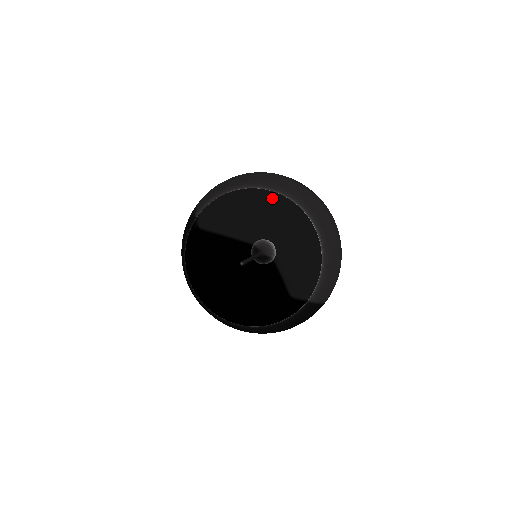
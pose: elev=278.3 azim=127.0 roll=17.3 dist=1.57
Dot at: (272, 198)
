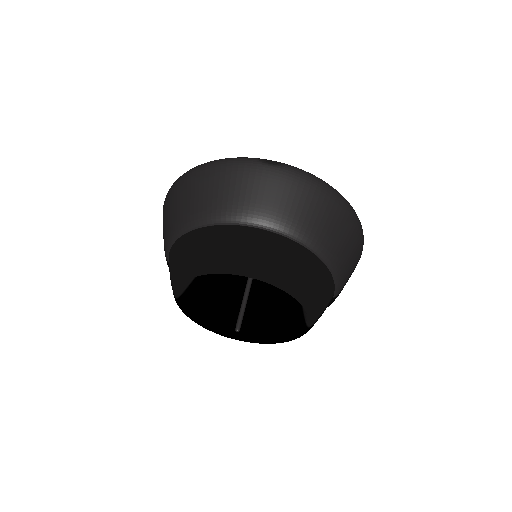
Dot at: (228, 247)
